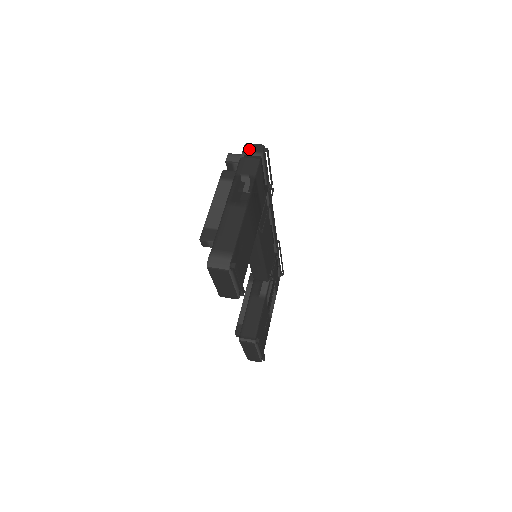
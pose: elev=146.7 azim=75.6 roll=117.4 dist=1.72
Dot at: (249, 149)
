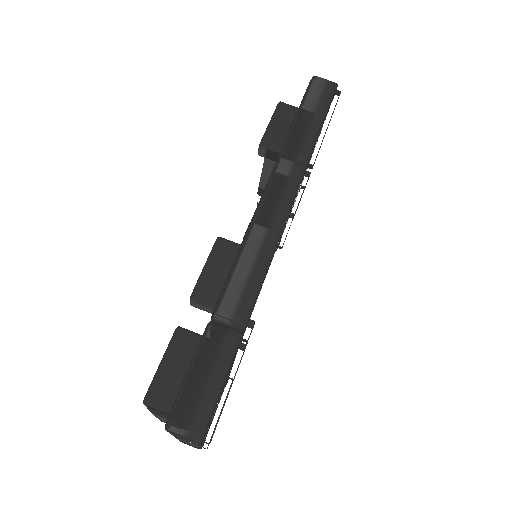
Dot at: occluded
